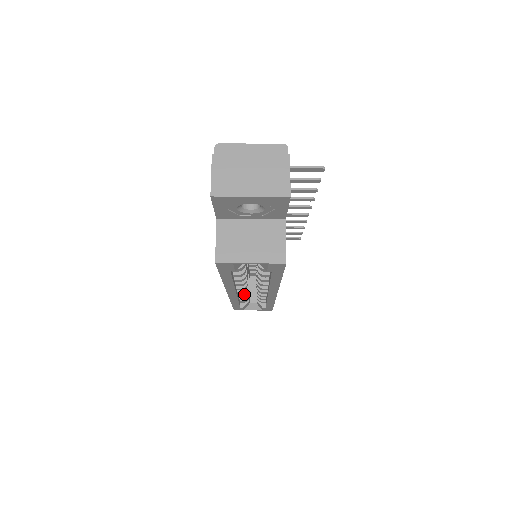
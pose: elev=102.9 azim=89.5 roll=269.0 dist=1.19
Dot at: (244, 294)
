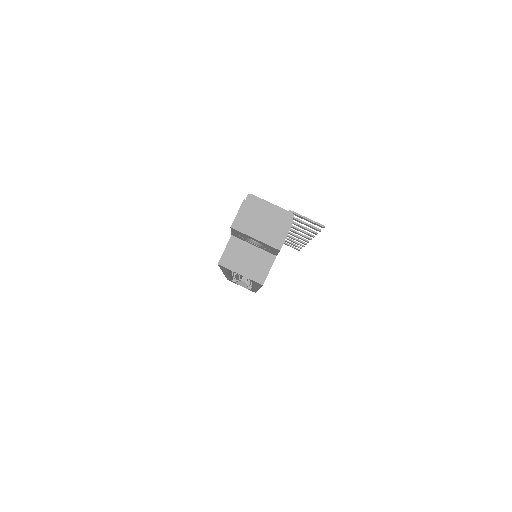
Dot at: occluded
